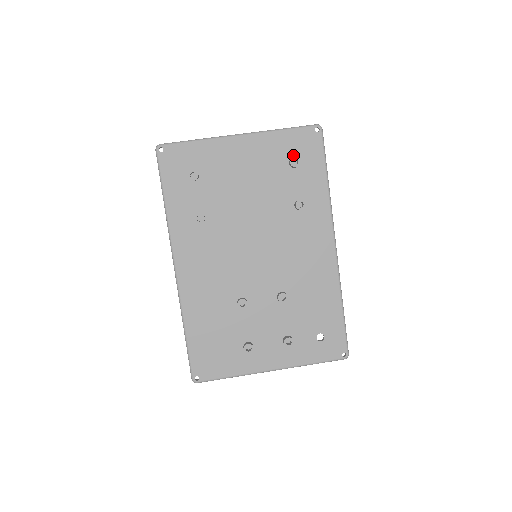
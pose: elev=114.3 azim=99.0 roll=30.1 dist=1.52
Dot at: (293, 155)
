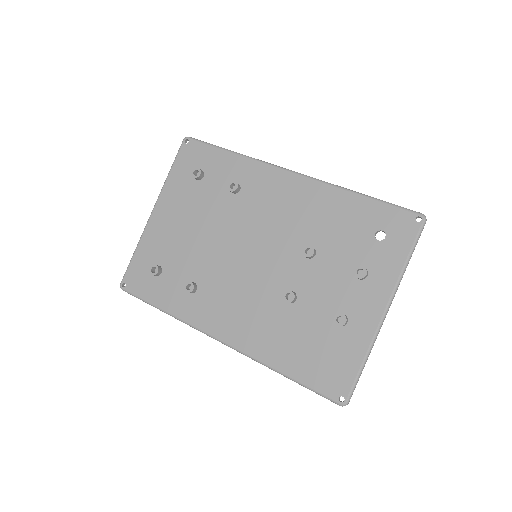
Dot at: occluded
